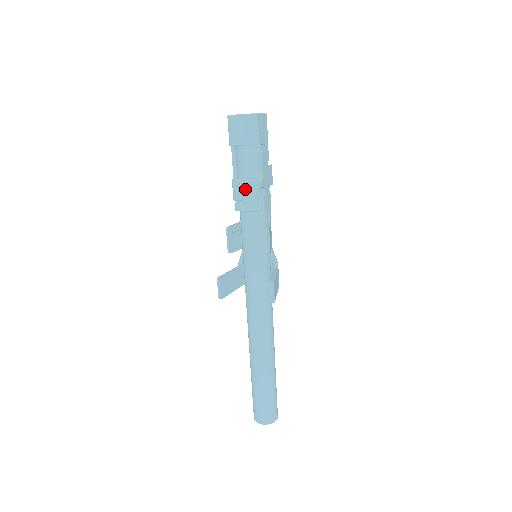
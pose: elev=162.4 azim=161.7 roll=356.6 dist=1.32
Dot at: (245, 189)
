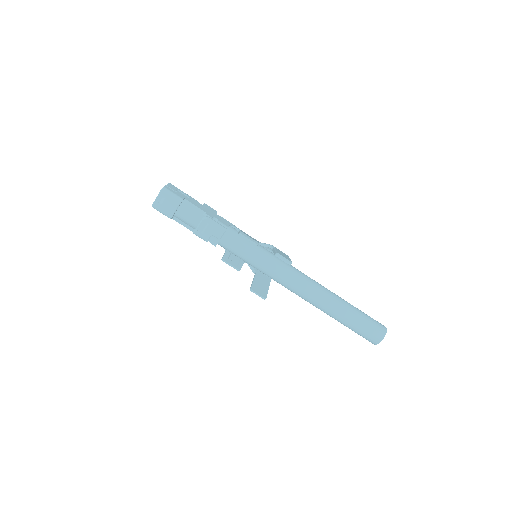
Dot at: (205, 229)
